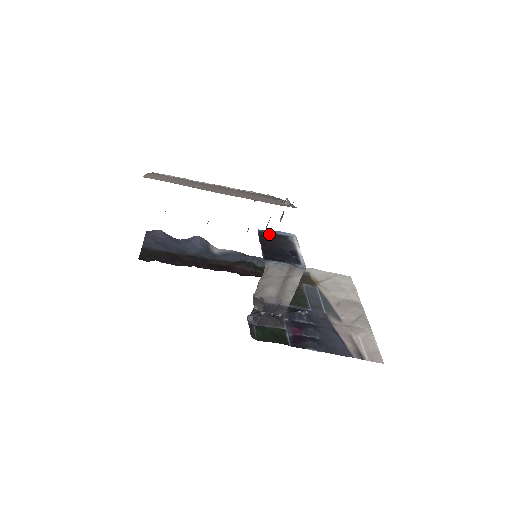
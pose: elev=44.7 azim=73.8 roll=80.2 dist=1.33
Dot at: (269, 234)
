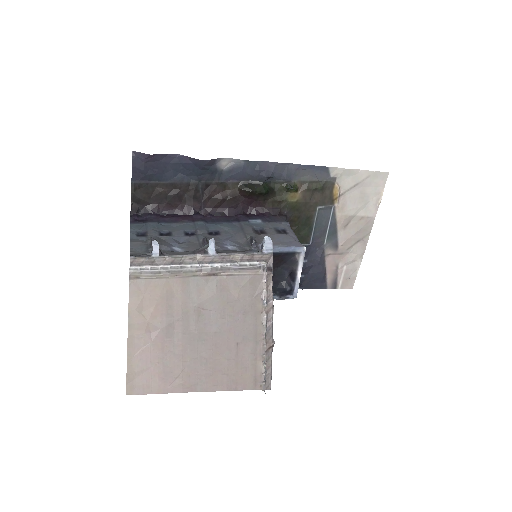
Dot at: (273, 254)
